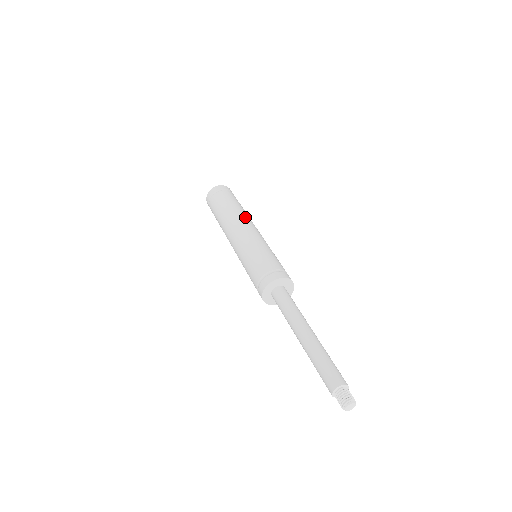
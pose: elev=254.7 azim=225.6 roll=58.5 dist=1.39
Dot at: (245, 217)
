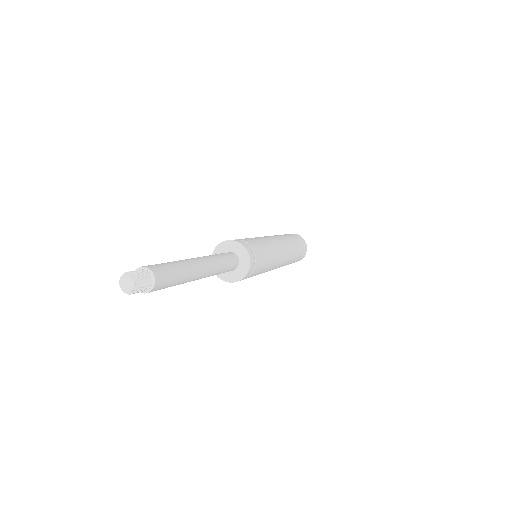
Dot at: occluded
